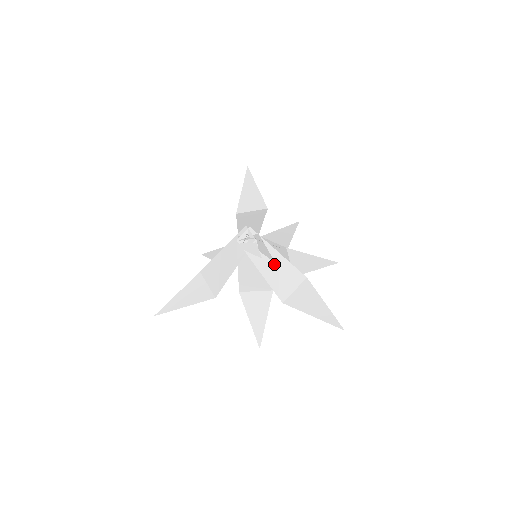
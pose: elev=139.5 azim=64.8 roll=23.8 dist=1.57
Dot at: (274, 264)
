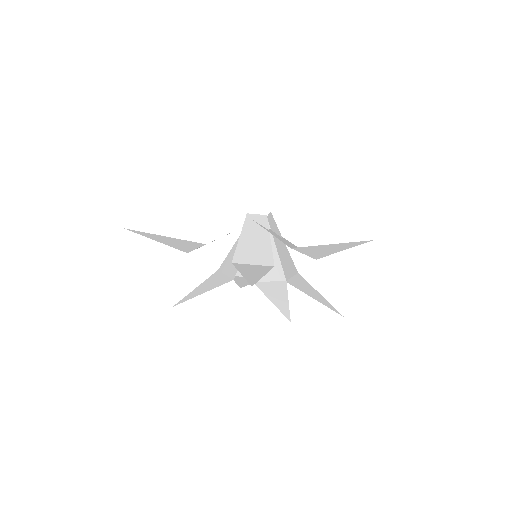
Dot at: (281, 238)
